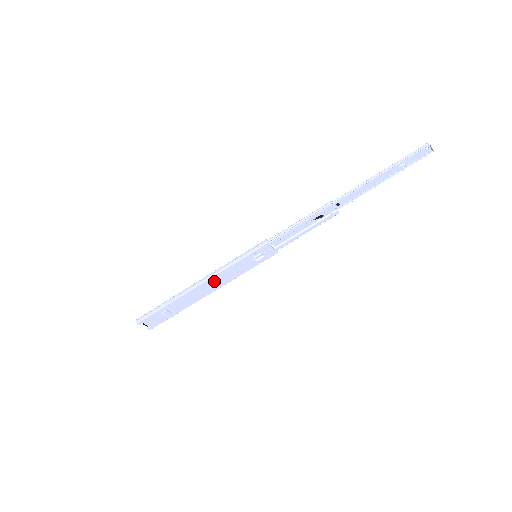
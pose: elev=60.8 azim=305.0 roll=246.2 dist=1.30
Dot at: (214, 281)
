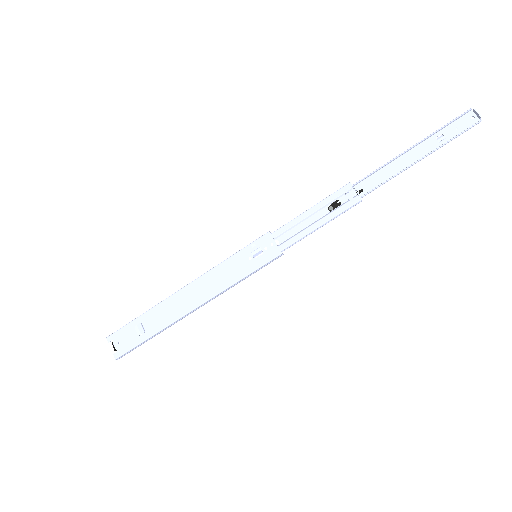
Dot at: (202, 285)
